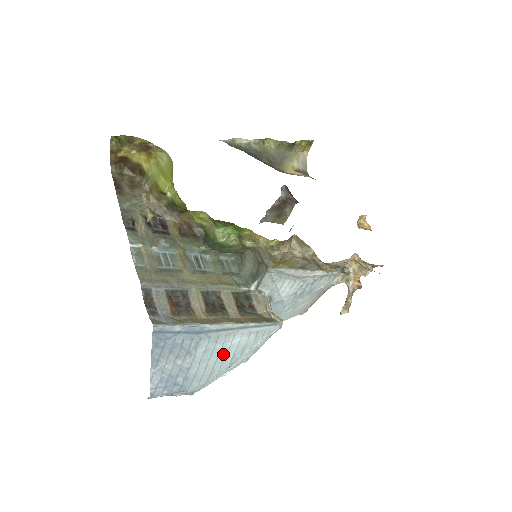
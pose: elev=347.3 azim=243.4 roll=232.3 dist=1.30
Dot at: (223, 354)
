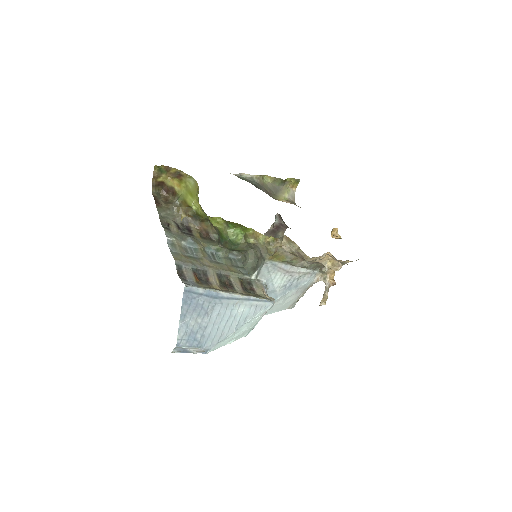
Dot at: (231, 320)
